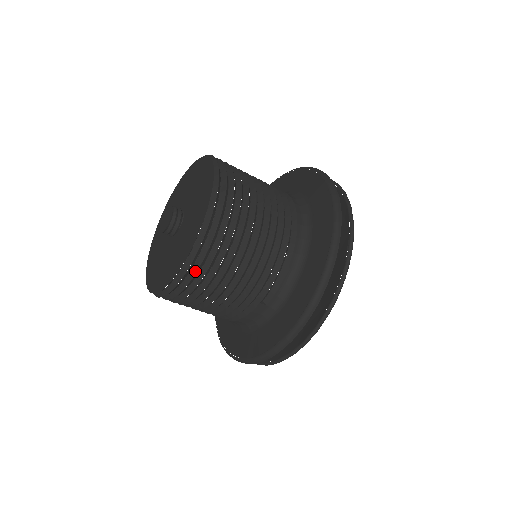
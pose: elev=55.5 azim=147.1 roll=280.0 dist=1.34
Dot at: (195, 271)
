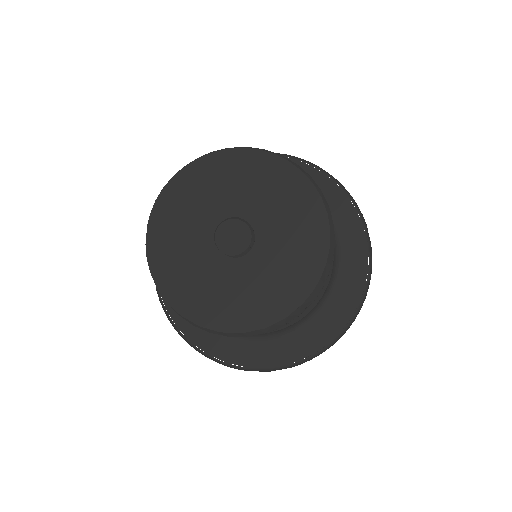
Dot at: occluded
